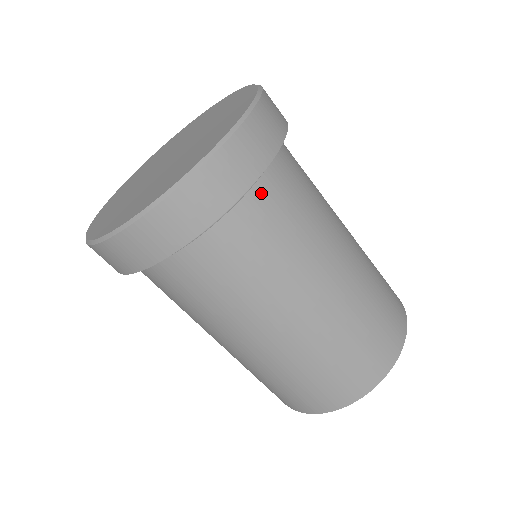
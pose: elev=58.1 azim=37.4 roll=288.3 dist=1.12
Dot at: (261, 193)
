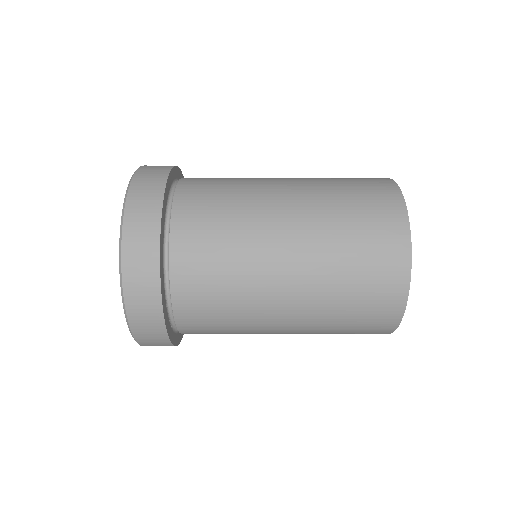
Dot at: (178, 266)
